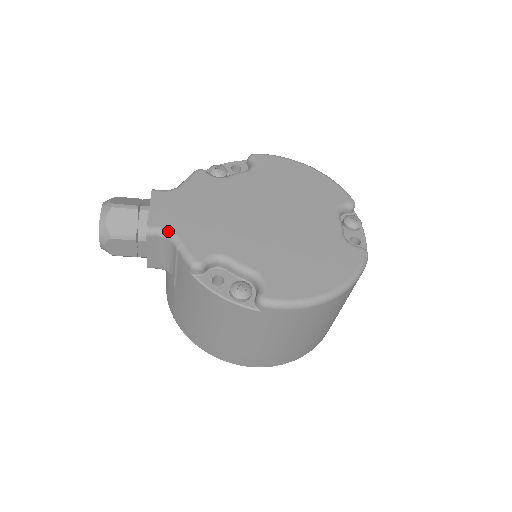
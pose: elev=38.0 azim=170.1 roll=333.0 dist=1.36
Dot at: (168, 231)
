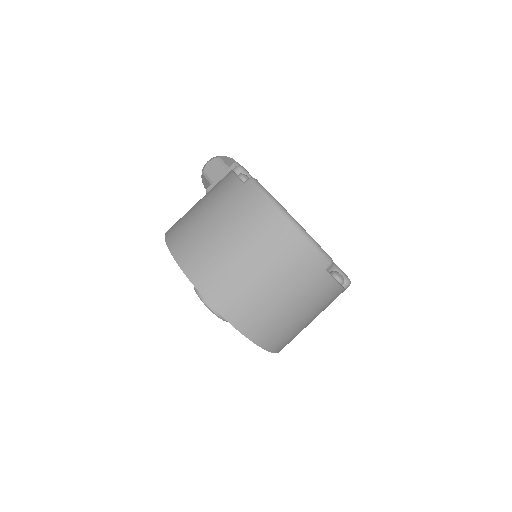
Dot at: occluded
